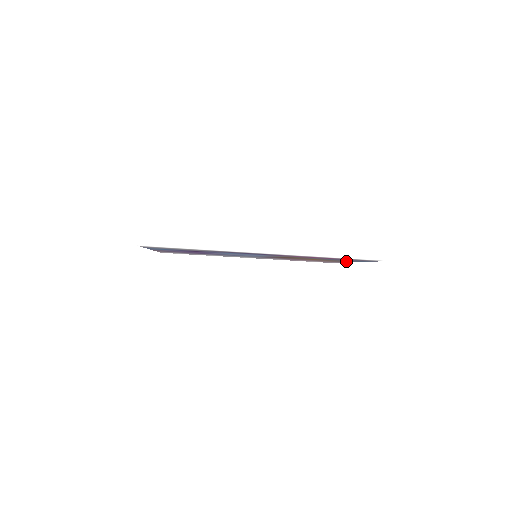
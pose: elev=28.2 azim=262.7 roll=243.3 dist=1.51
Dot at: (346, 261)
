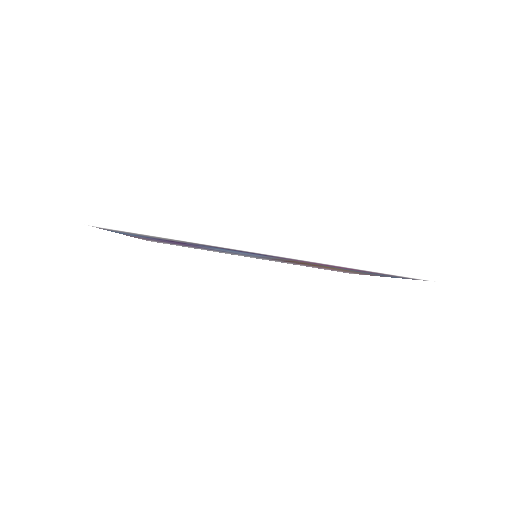
Dot at: occluded
